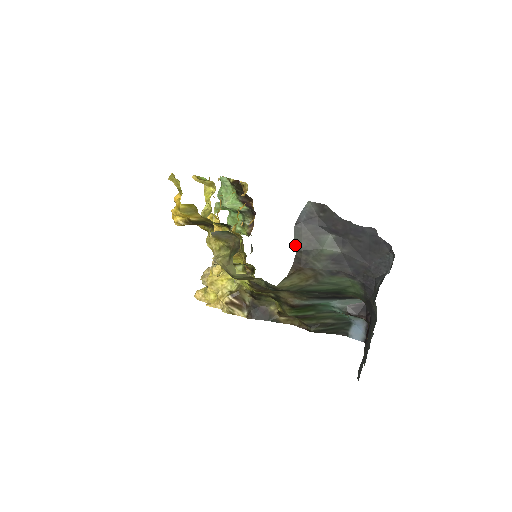
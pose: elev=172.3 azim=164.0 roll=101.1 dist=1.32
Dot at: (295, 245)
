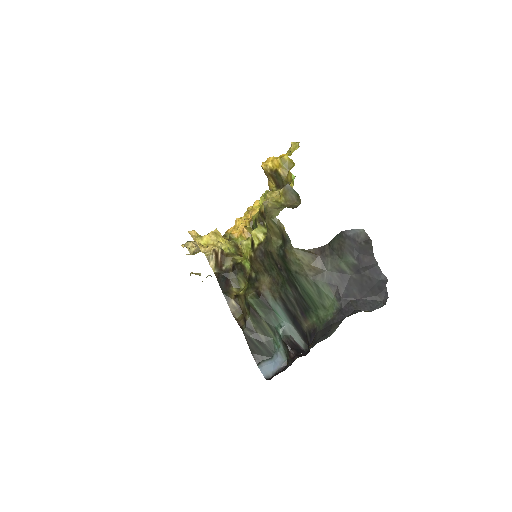
Dot at: (331, 240)
